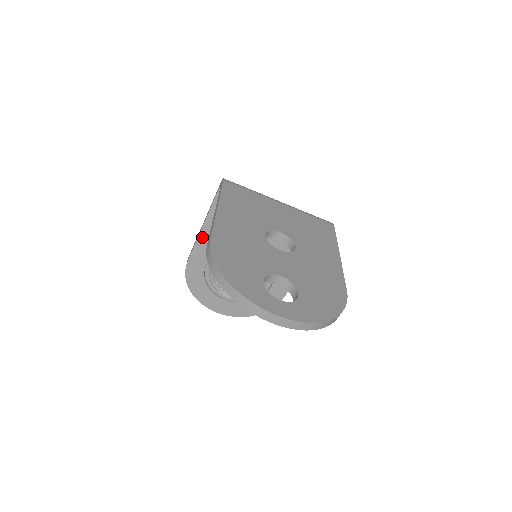
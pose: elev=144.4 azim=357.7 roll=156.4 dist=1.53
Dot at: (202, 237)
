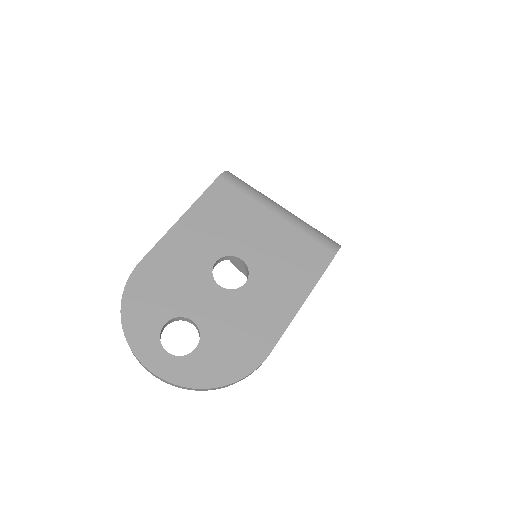
Dot at: occluded
